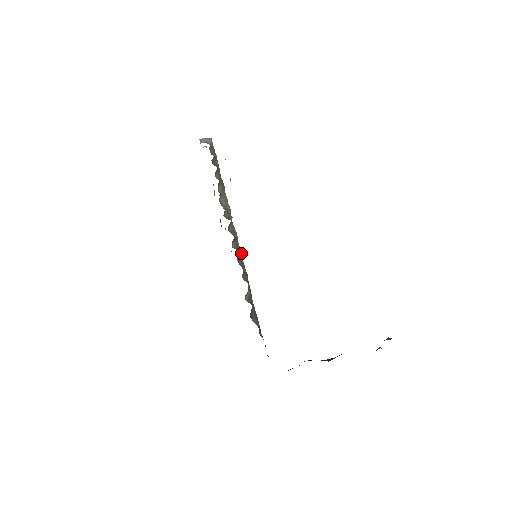
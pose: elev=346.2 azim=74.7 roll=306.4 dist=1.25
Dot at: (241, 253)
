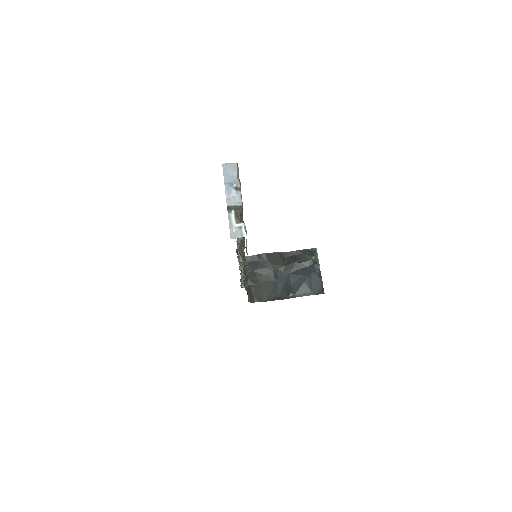
Dot at: occluded
